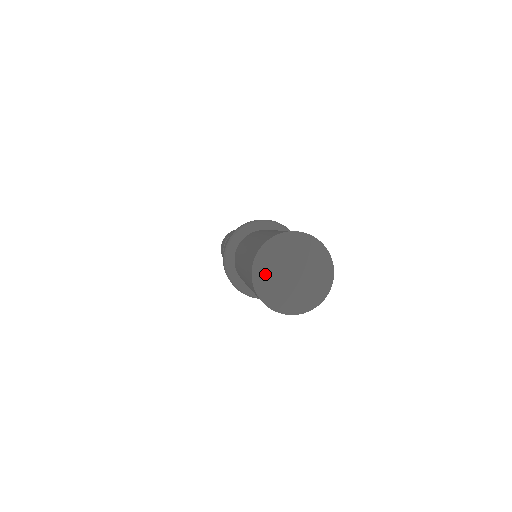
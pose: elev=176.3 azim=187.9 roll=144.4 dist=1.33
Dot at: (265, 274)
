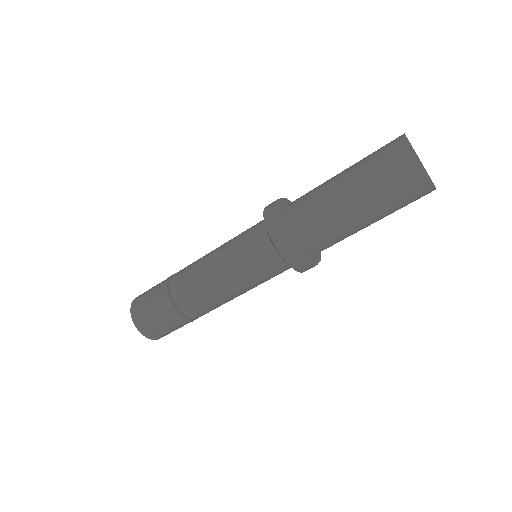
Dot at: occluded
